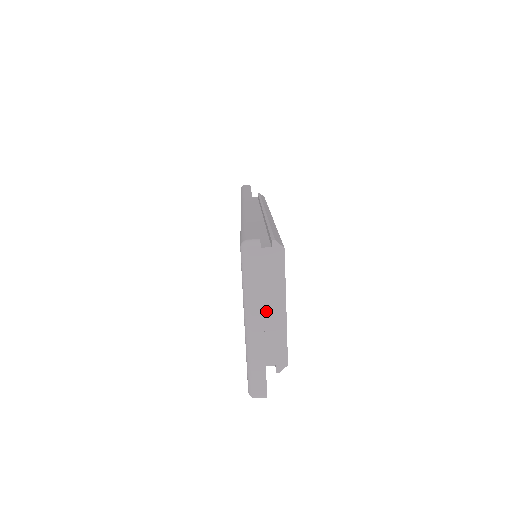
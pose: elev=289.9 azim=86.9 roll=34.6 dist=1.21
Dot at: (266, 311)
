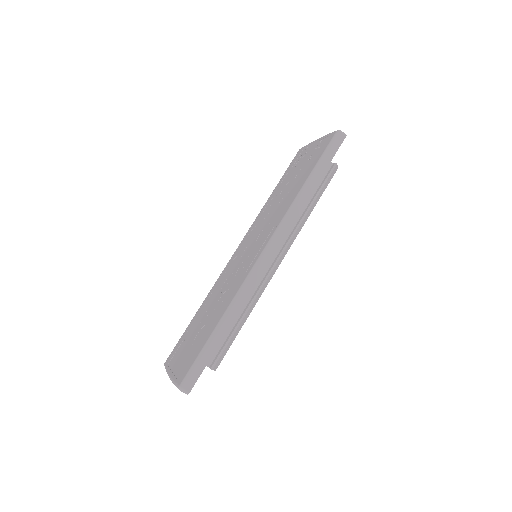
Dot at: occluded
